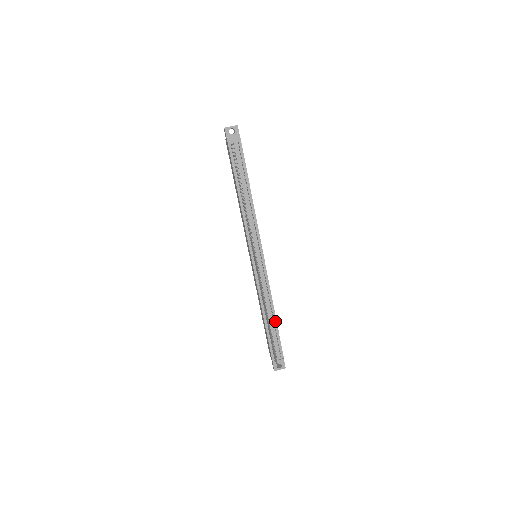
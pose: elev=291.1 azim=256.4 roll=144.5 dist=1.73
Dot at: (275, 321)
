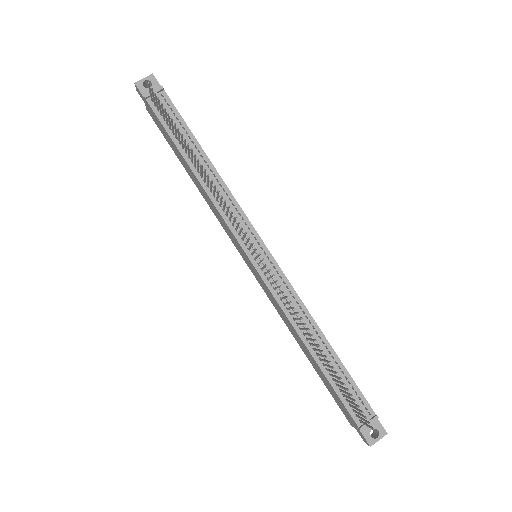
Dot at: (332, 352)
